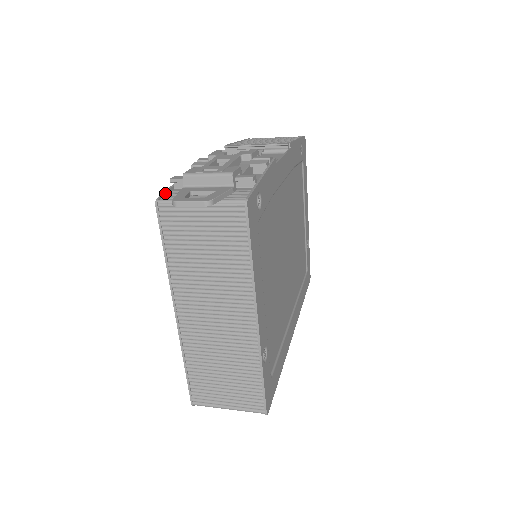
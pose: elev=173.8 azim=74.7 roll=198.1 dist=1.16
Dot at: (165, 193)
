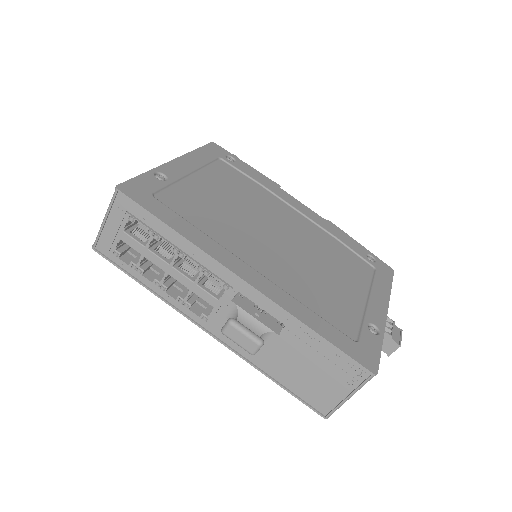
Dot at: occluded
